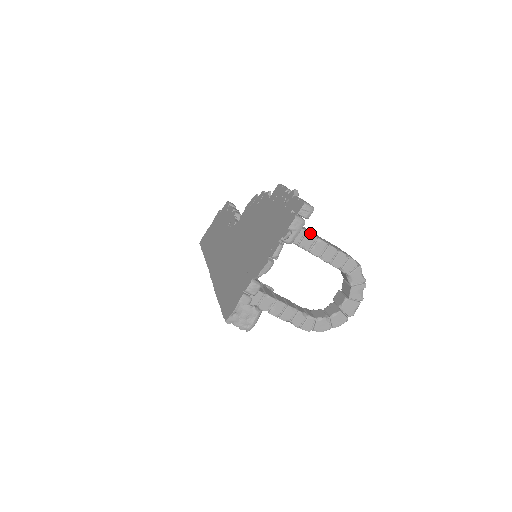
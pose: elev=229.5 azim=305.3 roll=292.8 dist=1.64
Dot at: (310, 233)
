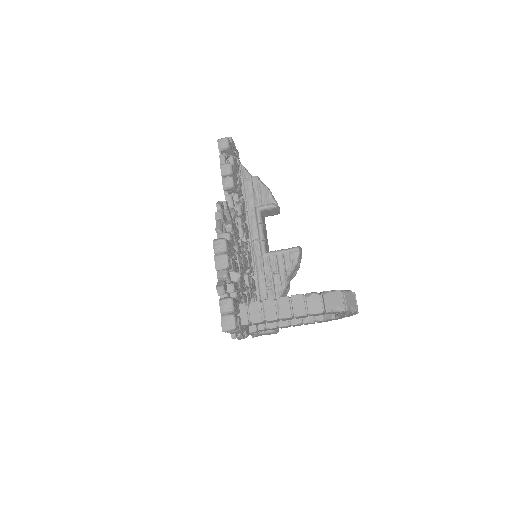
Dot at: (253, 323)
